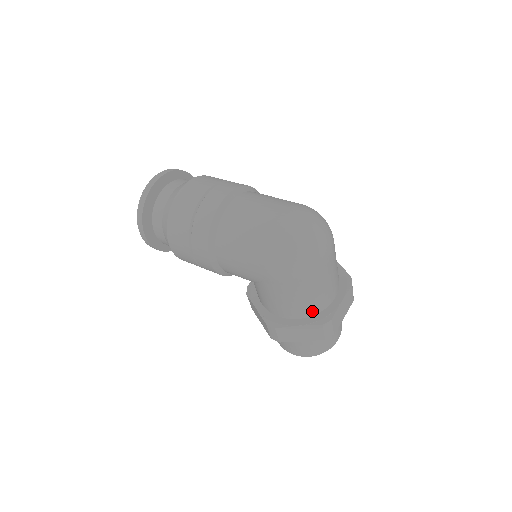
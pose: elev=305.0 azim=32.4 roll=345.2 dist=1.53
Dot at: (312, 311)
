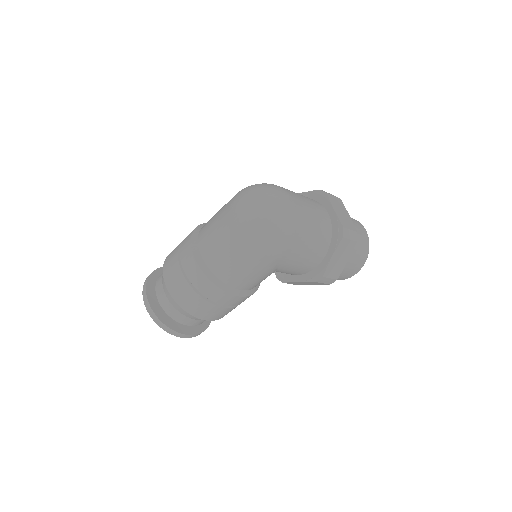
Dot at: (327, 239)
